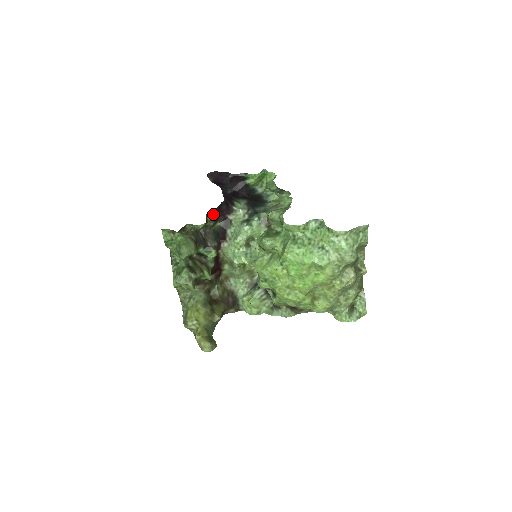
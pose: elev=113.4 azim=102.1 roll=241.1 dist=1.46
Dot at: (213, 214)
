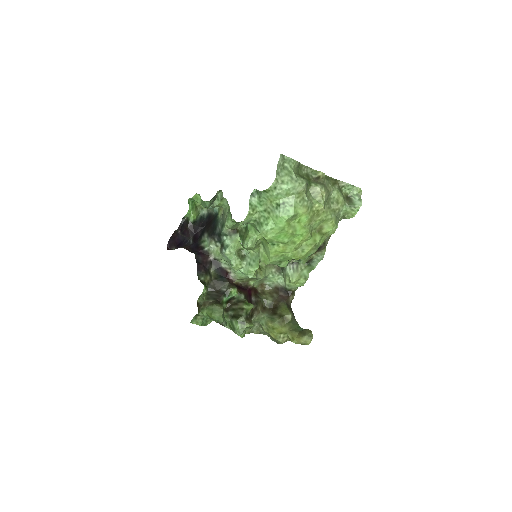
Dot at: (201, 272)
